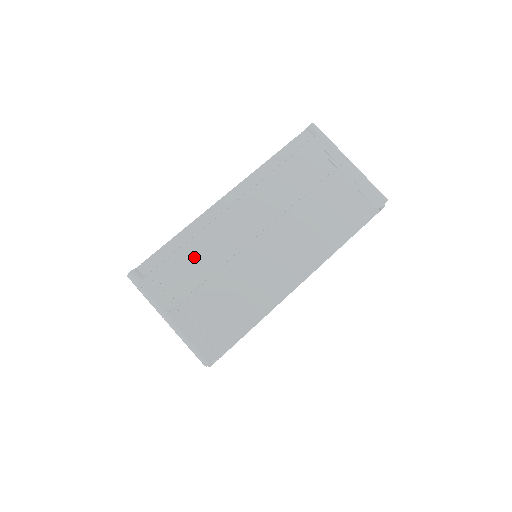
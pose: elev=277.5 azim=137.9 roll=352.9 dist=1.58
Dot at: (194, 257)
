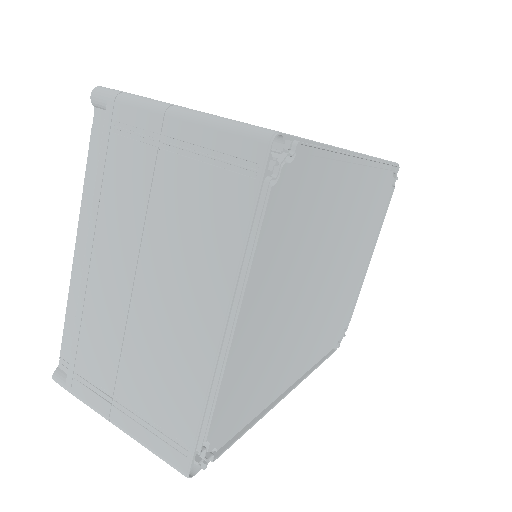
Dot at: occluded
